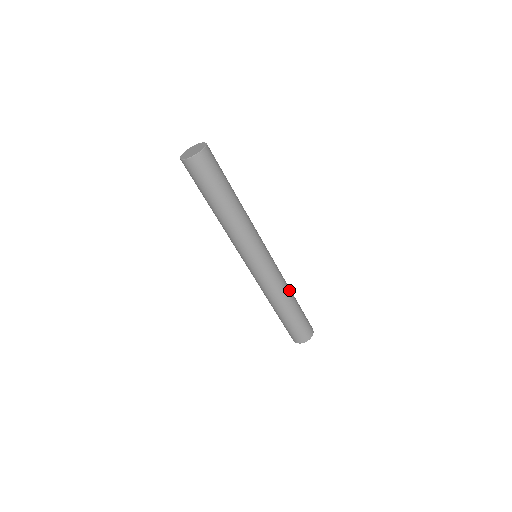
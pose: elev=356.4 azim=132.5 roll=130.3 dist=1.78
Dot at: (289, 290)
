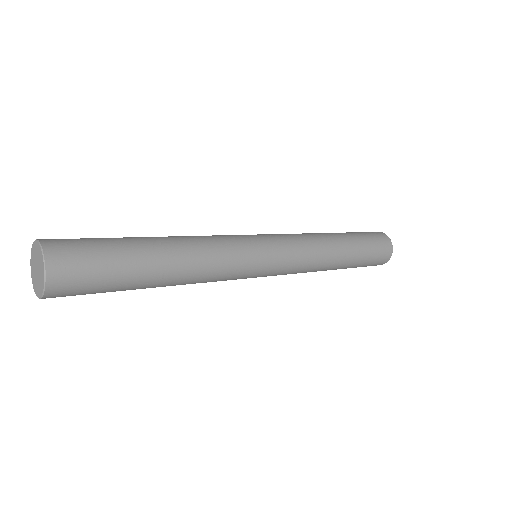
Dot at: (331, 254)
